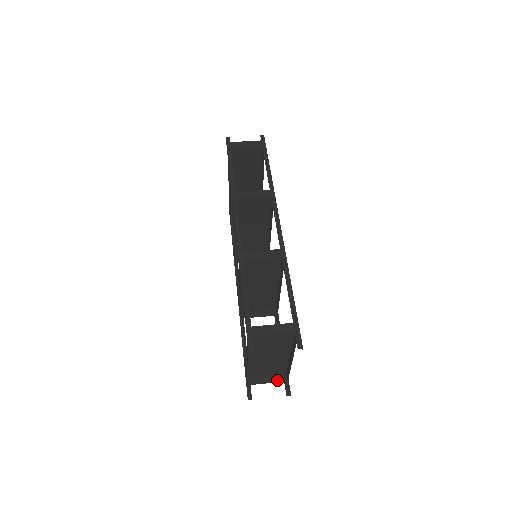
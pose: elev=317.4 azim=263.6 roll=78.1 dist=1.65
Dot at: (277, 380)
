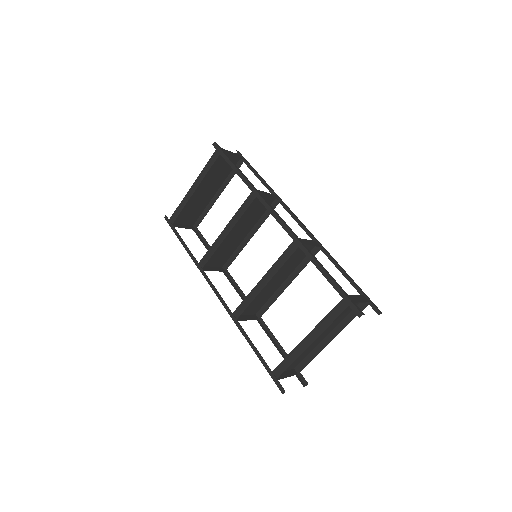
Dot at: (291, 374)
